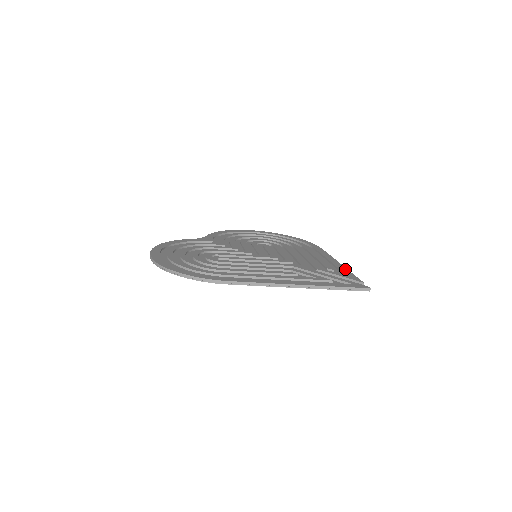
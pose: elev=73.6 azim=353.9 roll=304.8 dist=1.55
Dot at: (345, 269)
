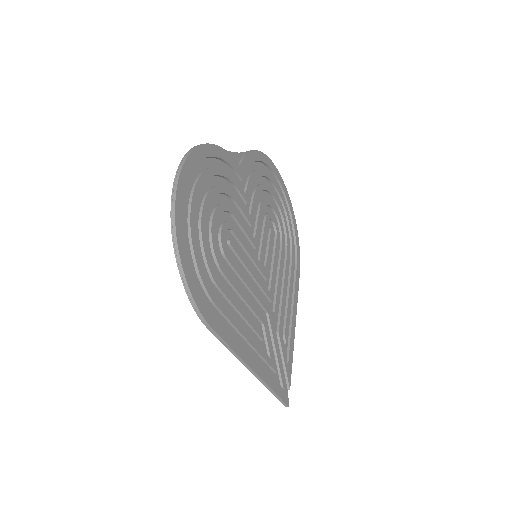
Dot at: (293, 346)
